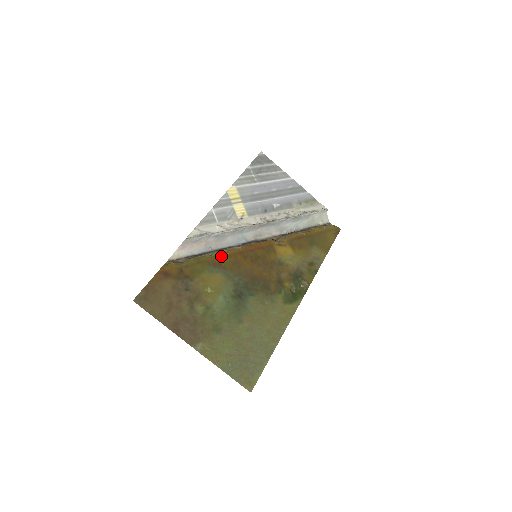
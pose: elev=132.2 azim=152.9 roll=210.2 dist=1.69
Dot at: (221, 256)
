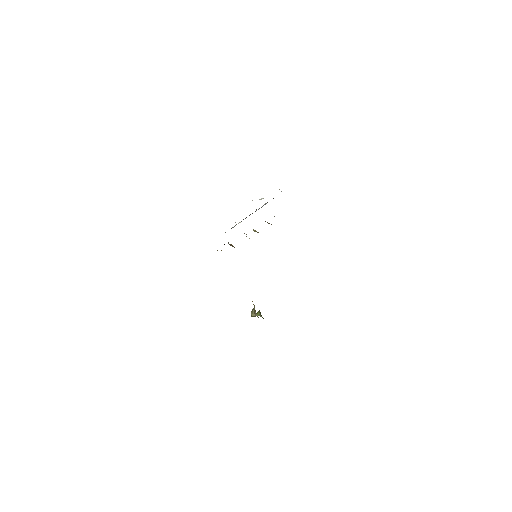
Dot at: occluded
